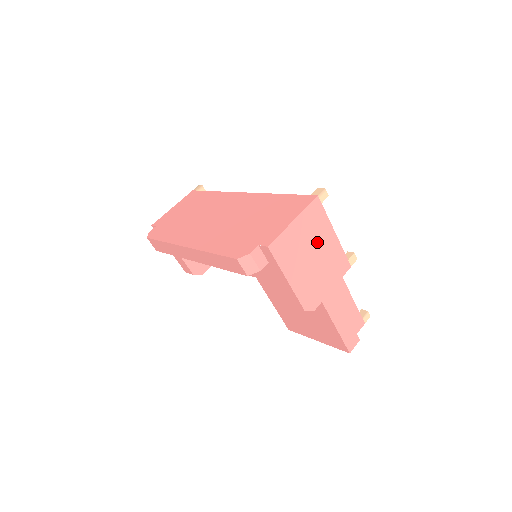
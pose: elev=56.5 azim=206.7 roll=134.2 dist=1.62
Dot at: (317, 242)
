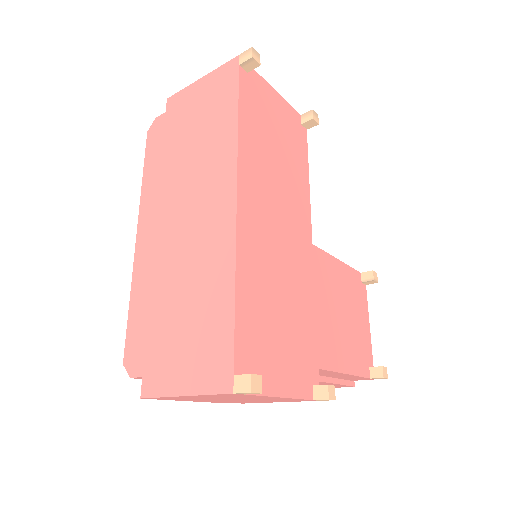
Dot at: (241, 398)
